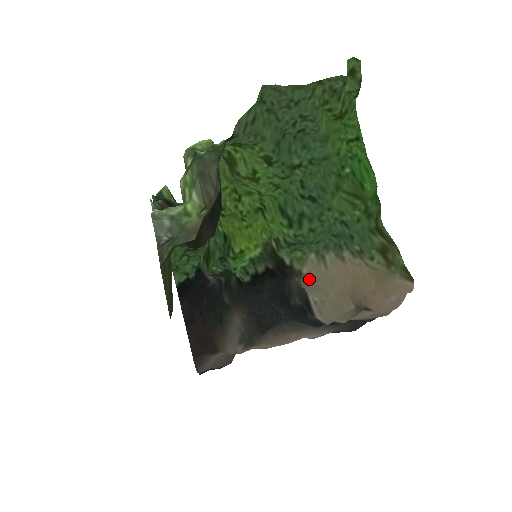
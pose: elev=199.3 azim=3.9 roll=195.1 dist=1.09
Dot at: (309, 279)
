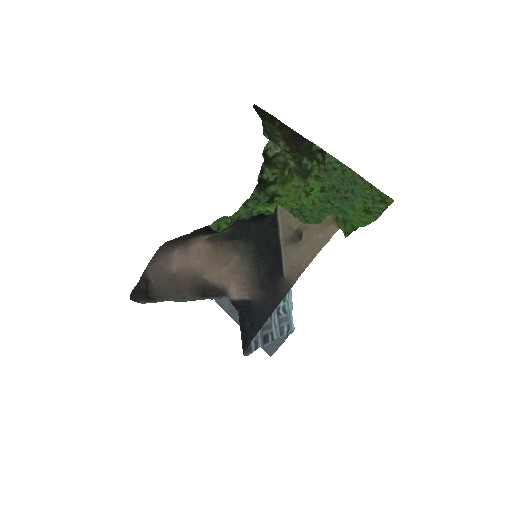
Dot at: occluded
